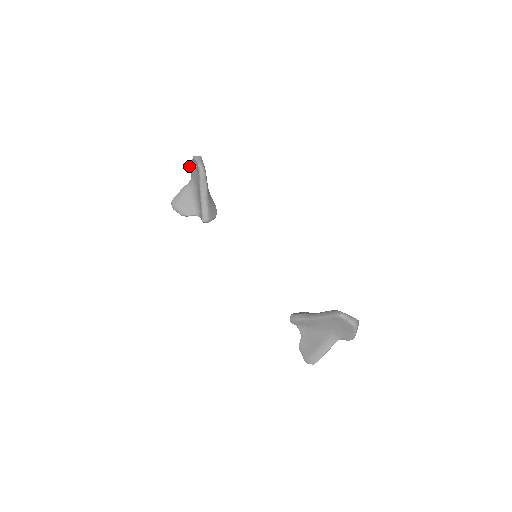
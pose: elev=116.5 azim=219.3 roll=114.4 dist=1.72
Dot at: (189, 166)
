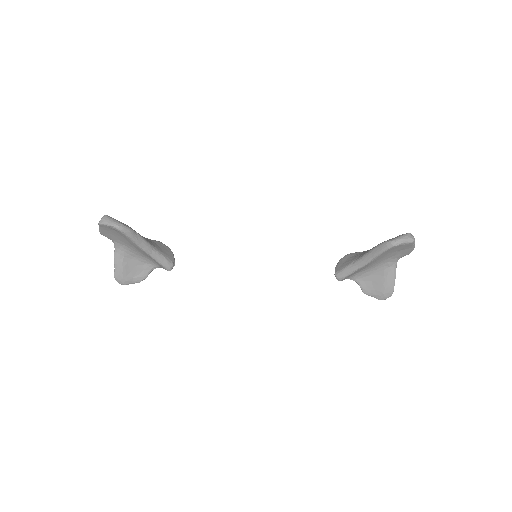
Dot at: occluded
